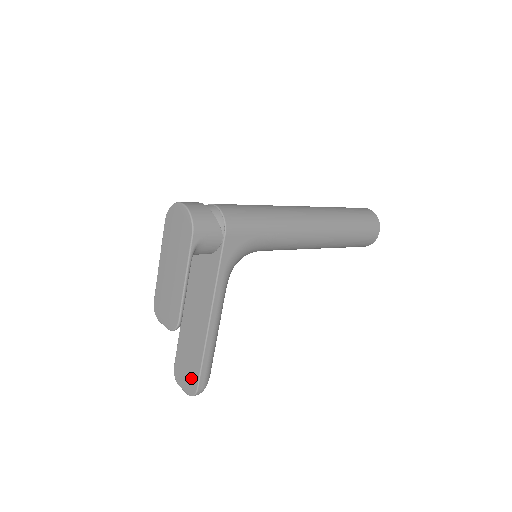
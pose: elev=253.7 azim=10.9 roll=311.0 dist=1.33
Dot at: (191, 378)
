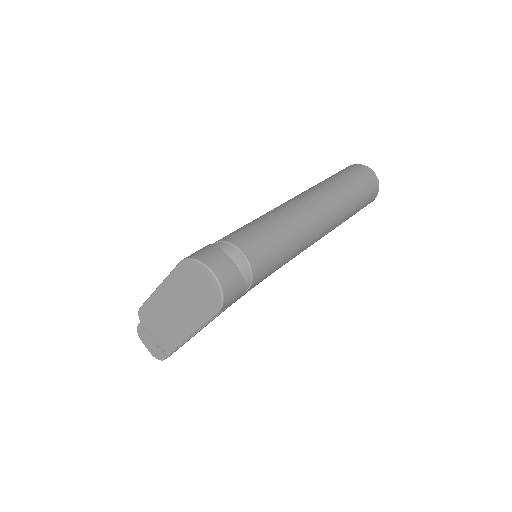
Dot at: (159, 349)
